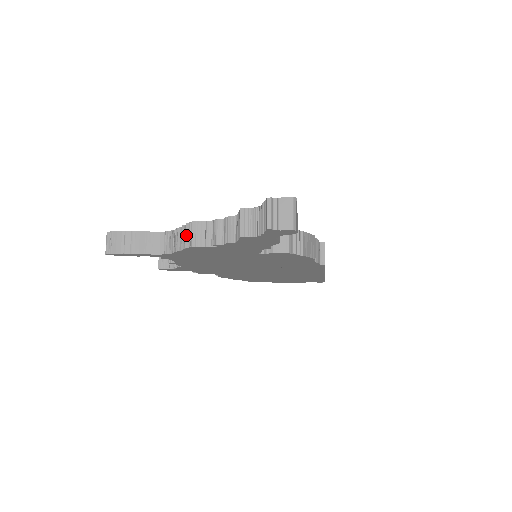
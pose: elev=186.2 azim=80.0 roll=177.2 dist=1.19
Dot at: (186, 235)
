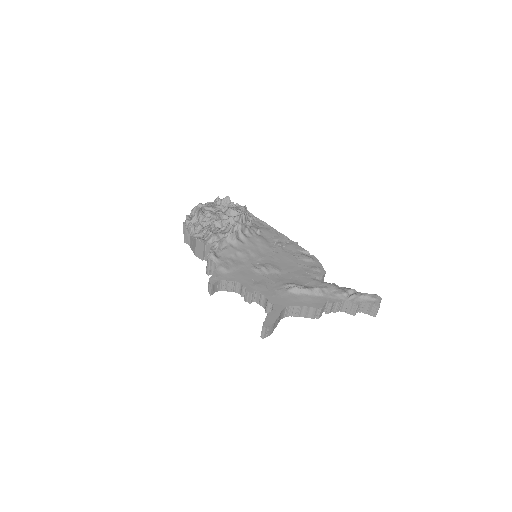
Dot at: (315, 314)
